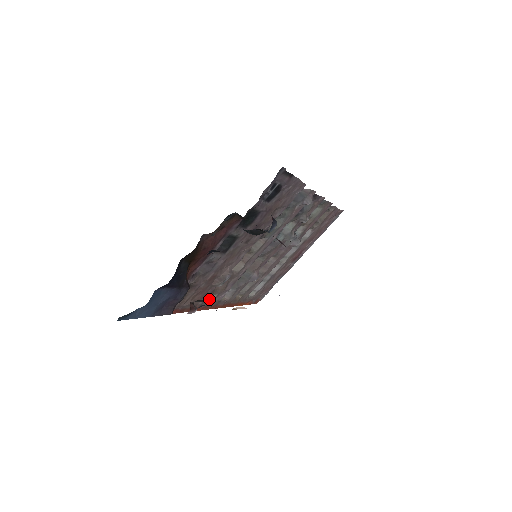
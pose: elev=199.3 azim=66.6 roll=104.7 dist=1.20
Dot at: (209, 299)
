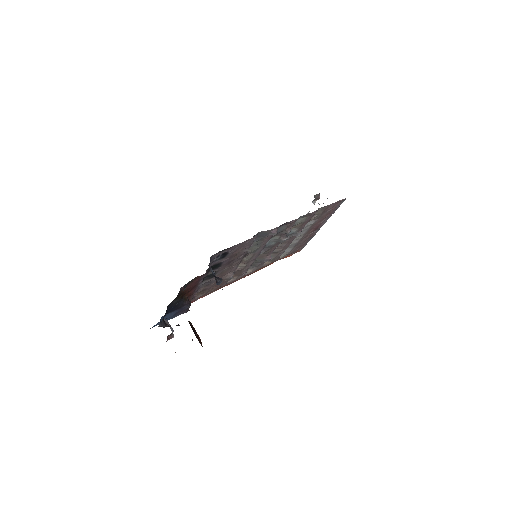
Dot at: (233, 279)
